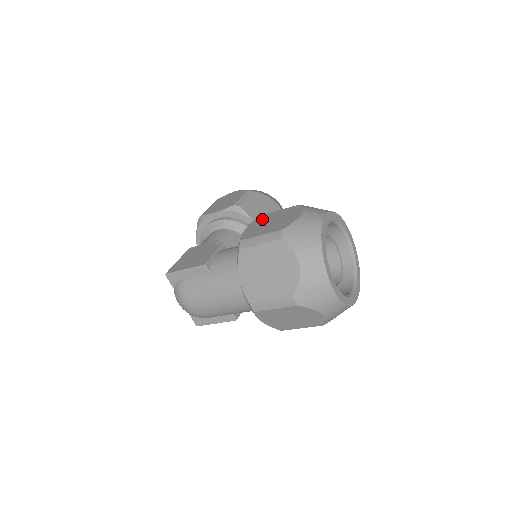
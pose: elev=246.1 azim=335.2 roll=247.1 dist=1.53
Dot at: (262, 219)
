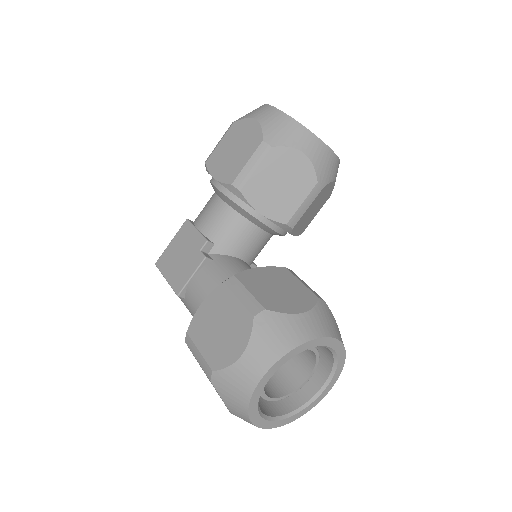
Dot at: (219, 301)
